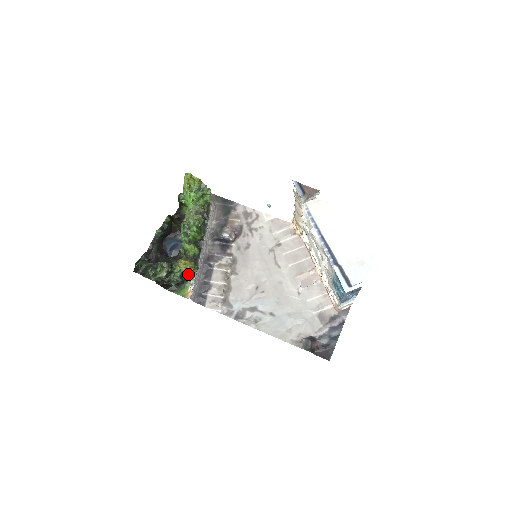
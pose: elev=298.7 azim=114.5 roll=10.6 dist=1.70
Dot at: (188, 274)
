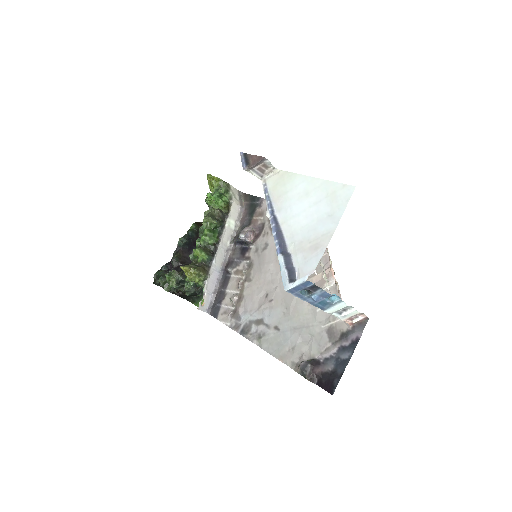
Dot at: (198, 282)
